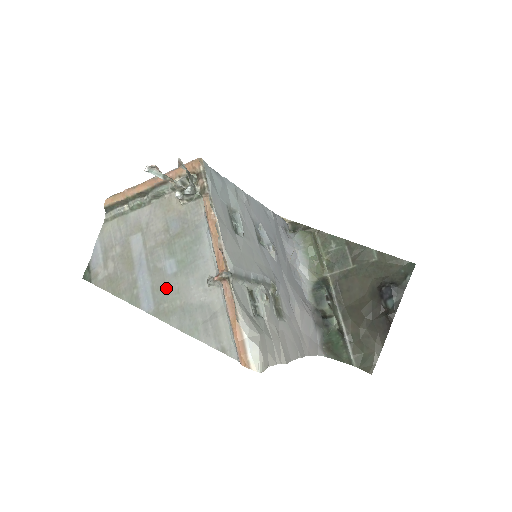
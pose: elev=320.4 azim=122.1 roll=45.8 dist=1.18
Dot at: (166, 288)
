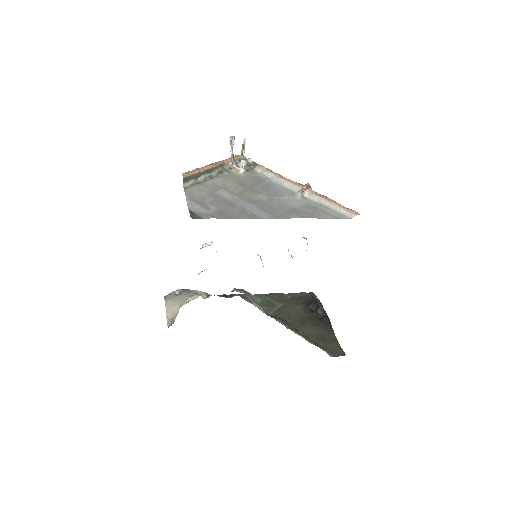
Dot at: (271, 206)
